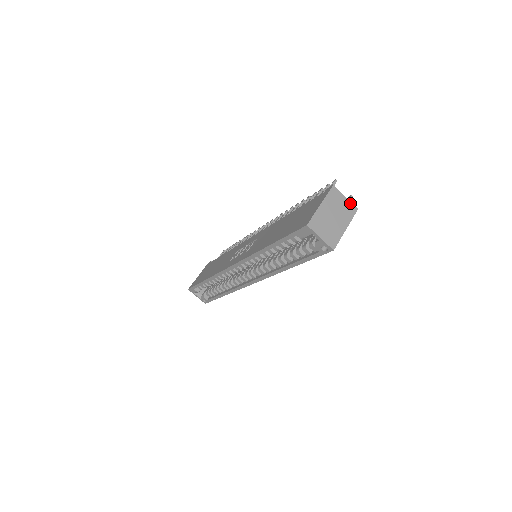
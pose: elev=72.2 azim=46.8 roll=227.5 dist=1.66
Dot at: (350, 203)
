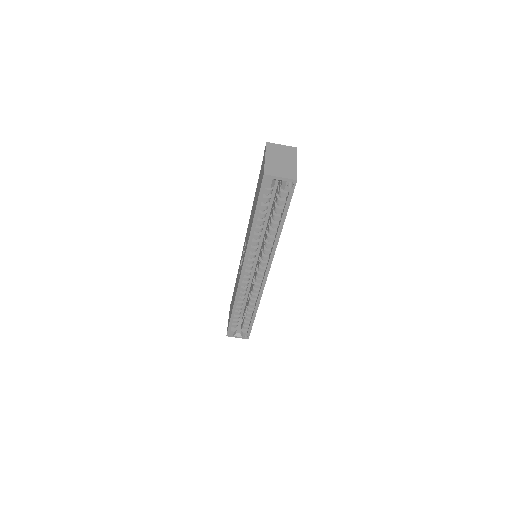
Dot at: (288, 147)
